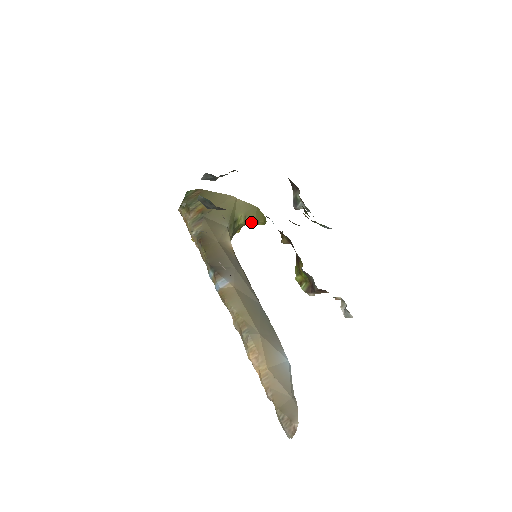
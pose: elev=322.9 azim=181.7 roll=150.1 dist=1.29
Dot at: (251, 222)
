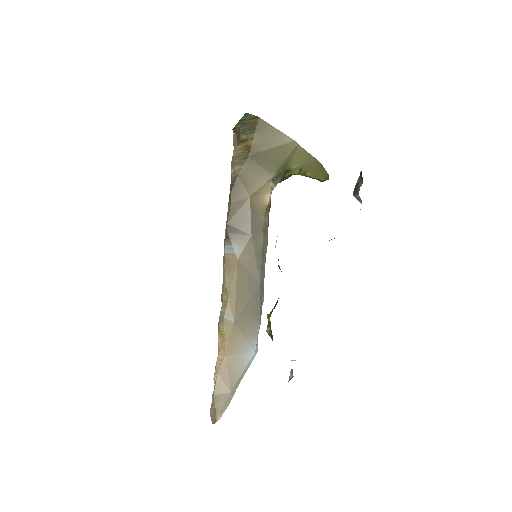
Dot at: (307, 176)
